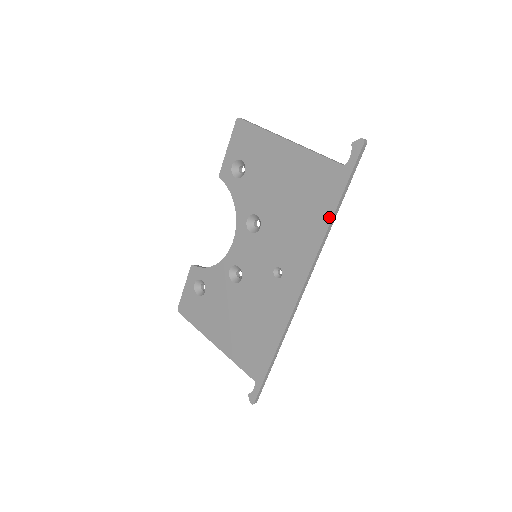
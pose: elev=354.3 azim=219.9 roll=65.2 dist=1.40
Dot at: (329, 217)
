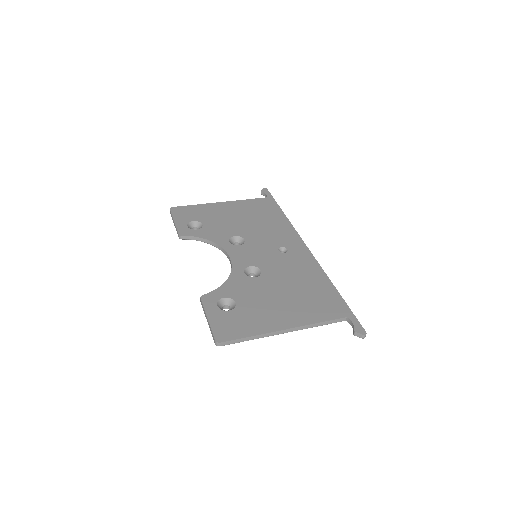
Dot at: (282, 214)
